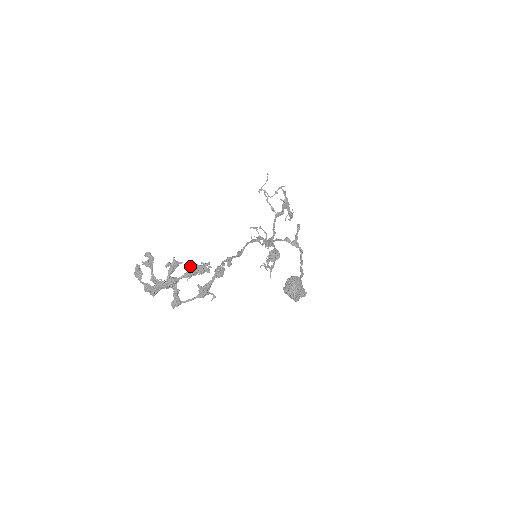
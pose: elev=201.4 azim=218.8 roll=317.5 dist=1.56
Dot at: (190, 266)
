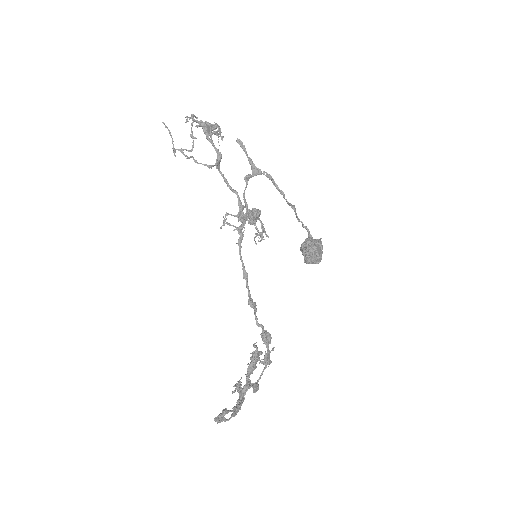
Dot at: (247, 369)
